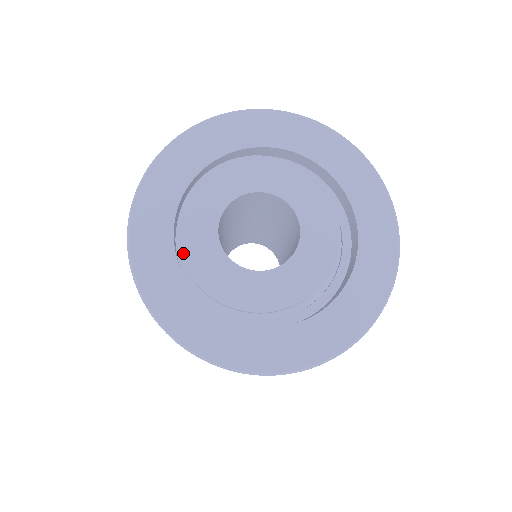
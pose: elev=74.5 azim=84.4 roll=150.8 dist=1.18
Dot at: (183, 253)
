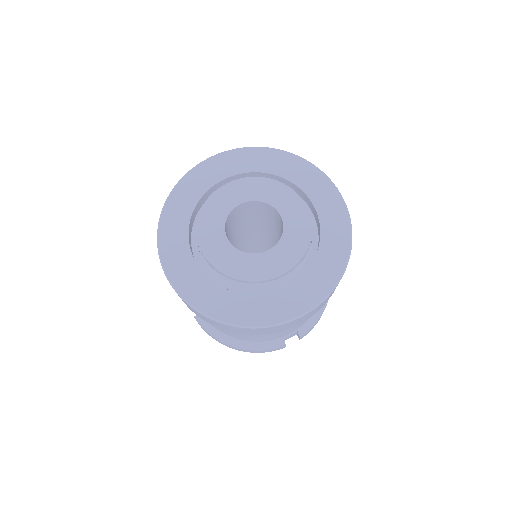
Dot at: (213, 196)
